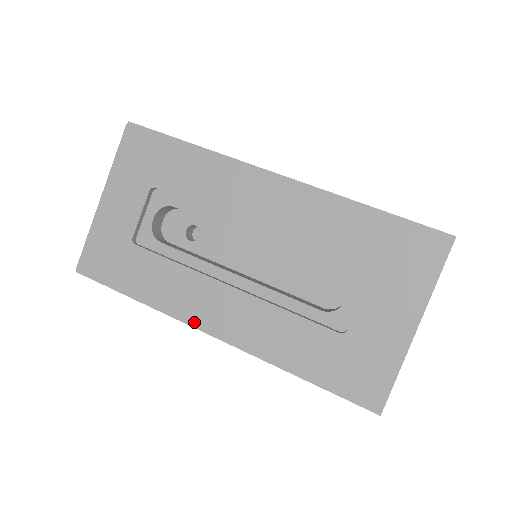
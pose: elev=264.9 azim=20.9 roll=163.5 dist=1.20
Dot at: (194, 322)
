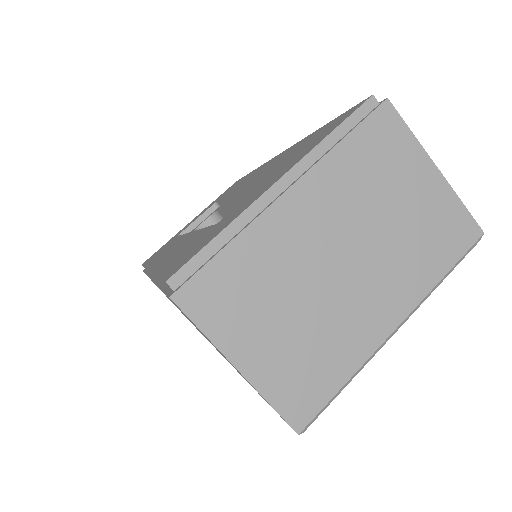
Dot at: (150, 266)
